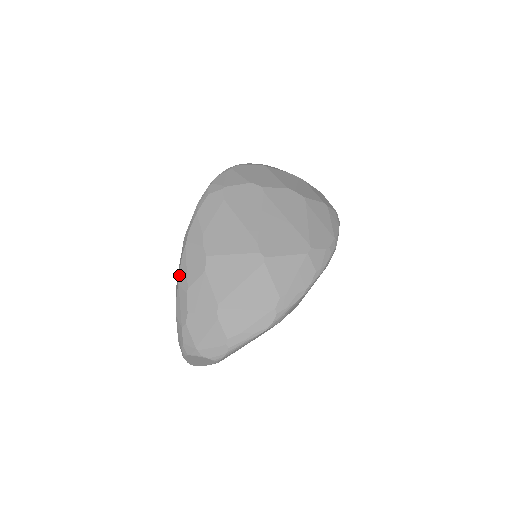
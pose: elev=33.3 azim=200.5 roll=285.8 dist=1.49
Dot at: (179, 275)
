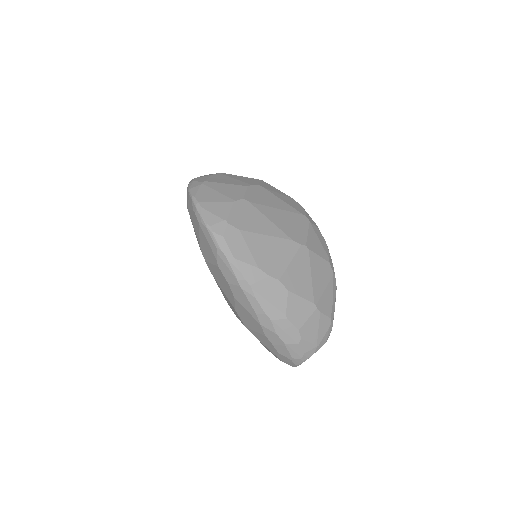
Dot at: (266, 314)
